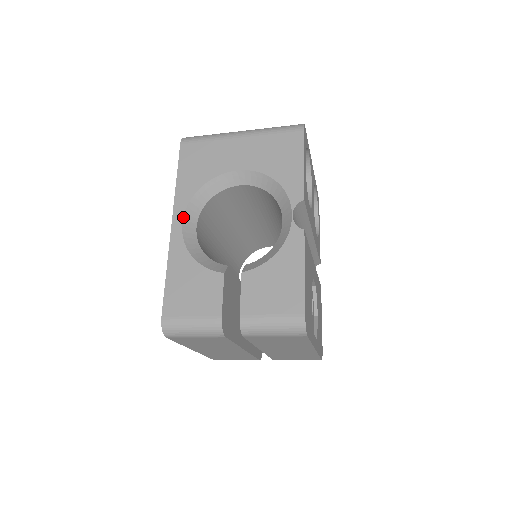
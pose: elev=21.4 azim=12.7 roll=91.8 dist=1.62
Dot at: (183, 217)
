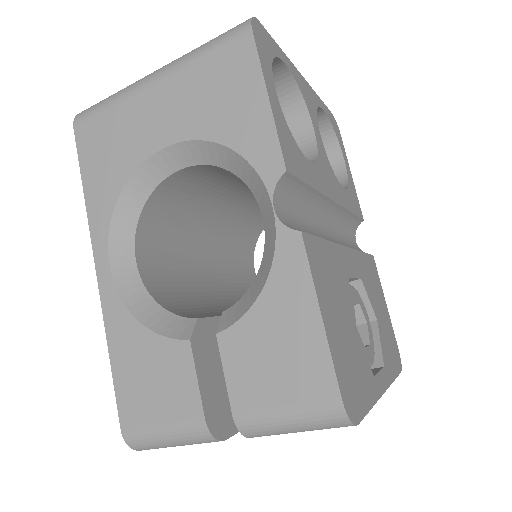
Dot at: (108, 254)
